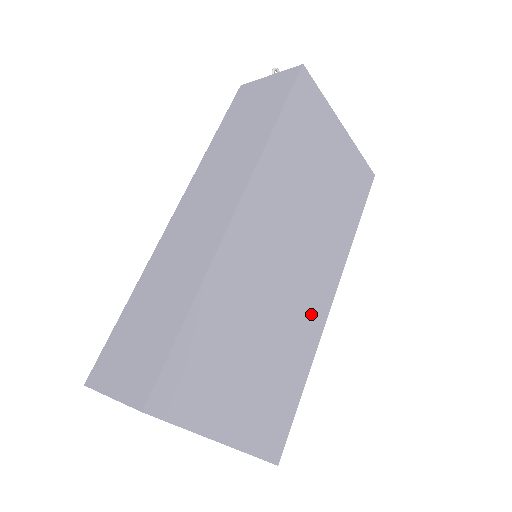
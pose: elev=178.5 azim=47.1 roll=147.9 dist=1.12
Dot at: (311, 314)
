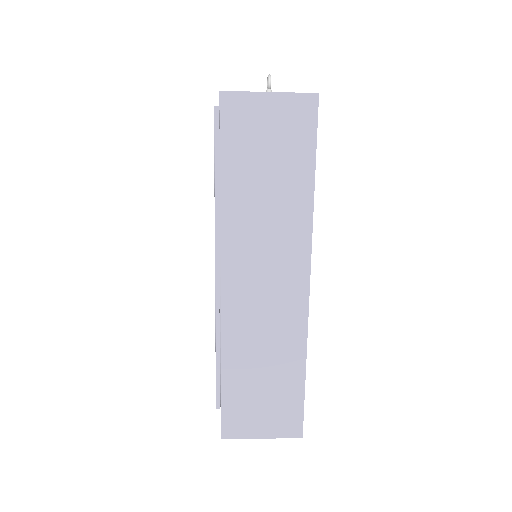
Dot at: occluded
